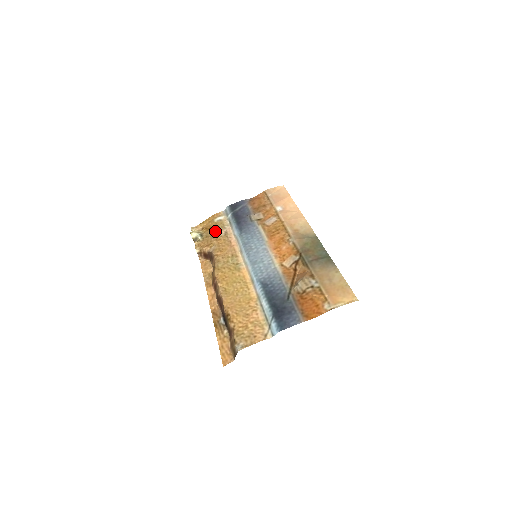
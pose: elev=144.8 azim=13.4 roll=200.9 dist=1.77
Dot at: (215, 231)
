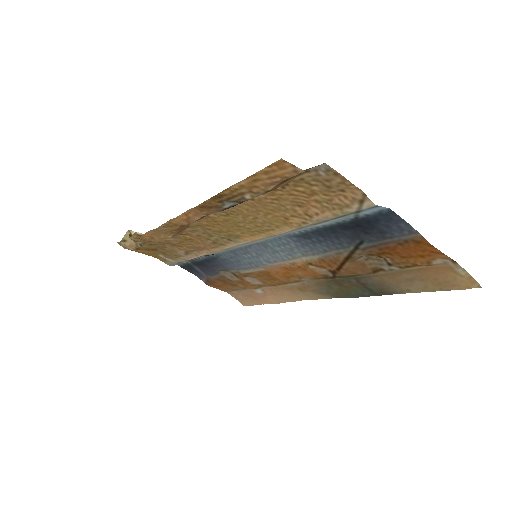
Dot at: (167, 248)
